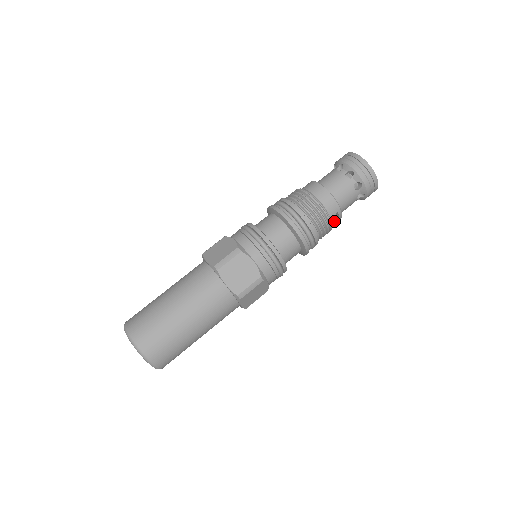
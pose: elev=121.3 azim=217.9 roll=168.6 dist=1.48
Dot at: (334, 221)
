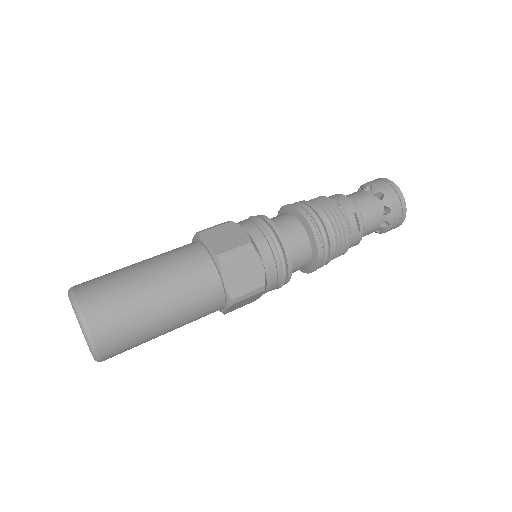
Dot at: (353, 224)
